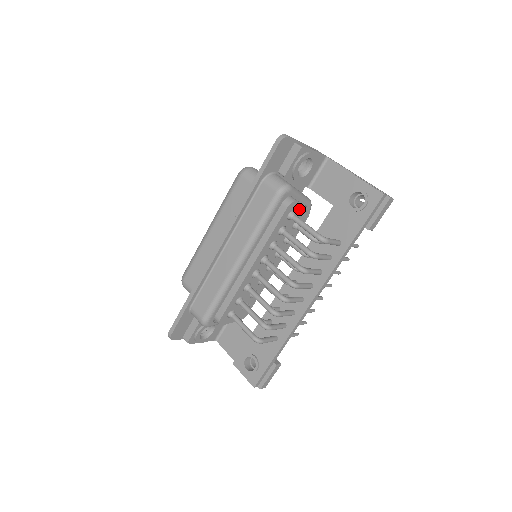
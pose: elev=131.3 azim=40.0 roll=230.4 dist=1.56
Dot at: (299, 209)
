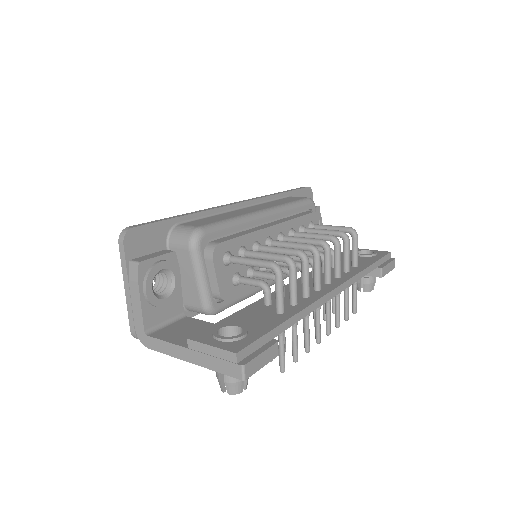
Dot at: occluded
